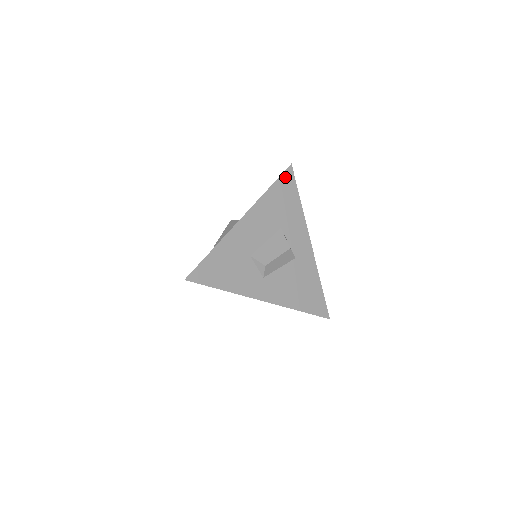
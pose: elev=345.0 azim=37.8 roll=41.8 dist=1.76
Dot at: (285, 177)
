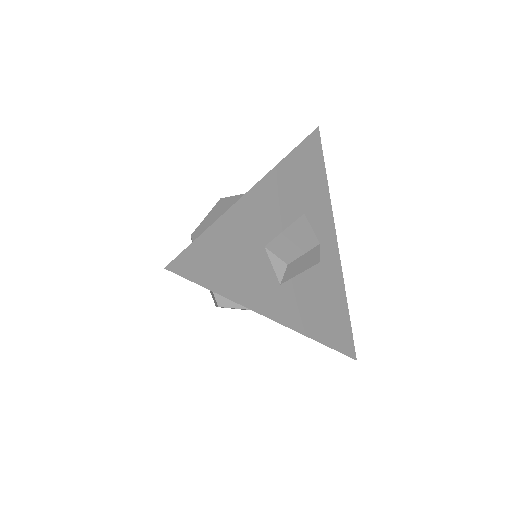
Dot at: (311, 142)
